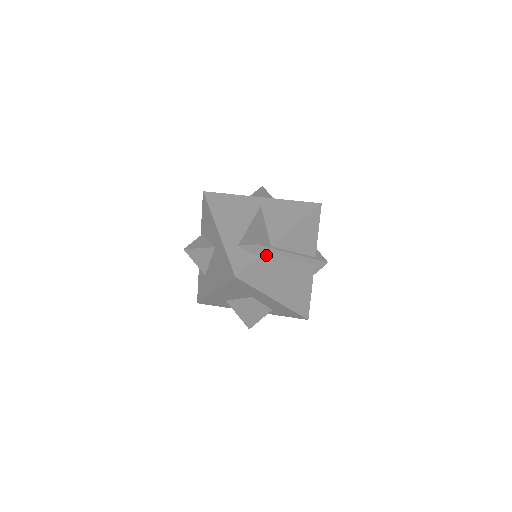
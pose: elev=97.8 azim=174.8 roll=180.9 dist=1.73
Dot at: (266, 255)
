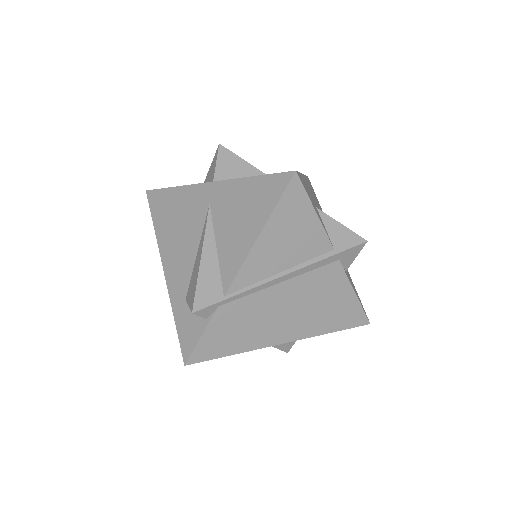
Dot at: (222, 311)
